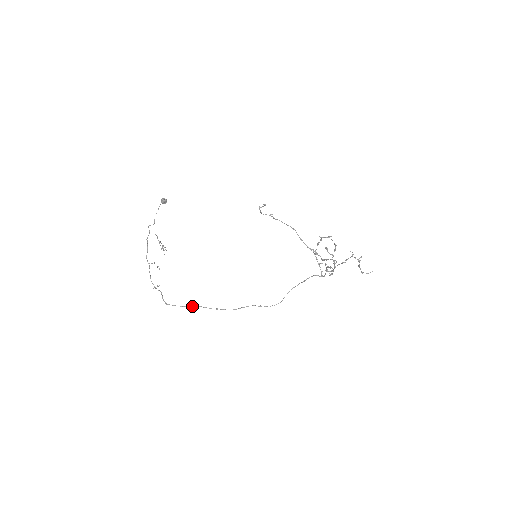
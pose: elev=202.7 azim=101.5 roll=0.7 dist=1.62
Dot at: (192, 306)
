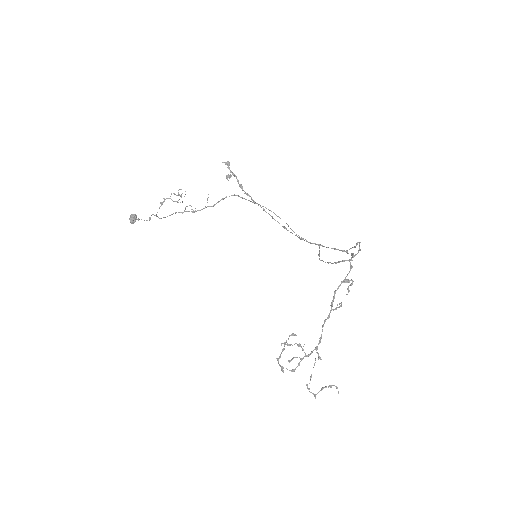
Dot at: occluded
